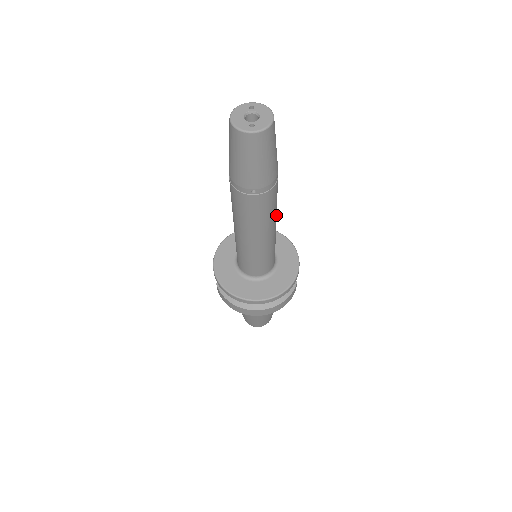
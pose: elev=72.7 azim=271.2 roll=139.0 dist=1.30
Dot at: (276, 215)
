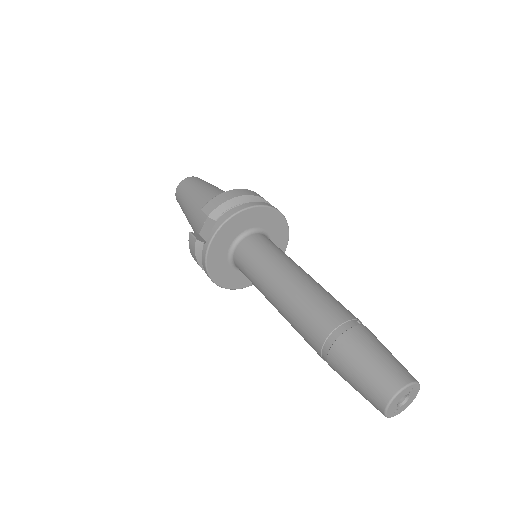
Dot at: occluded
